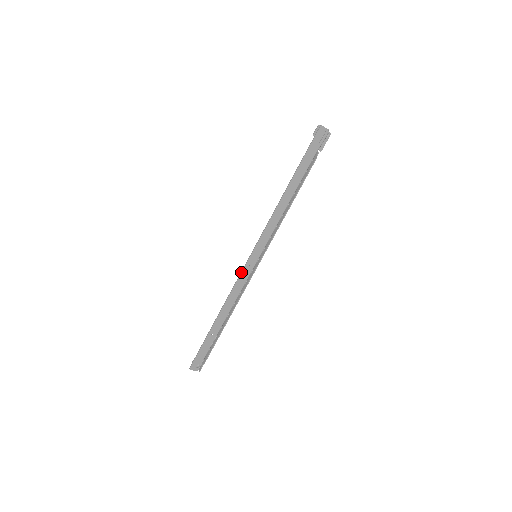
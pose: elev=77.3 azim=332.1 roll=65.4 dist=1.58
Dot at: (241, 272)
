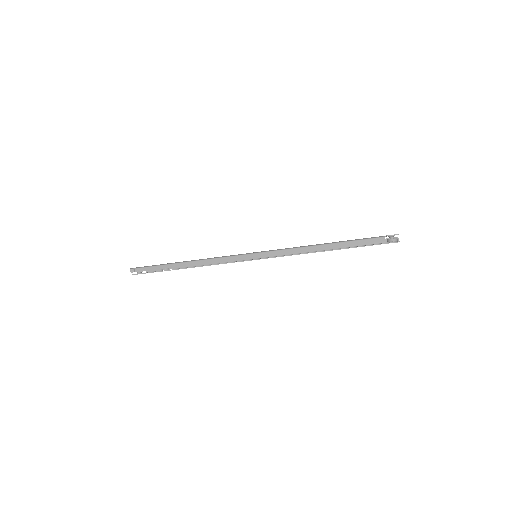
Dot at: occluded
